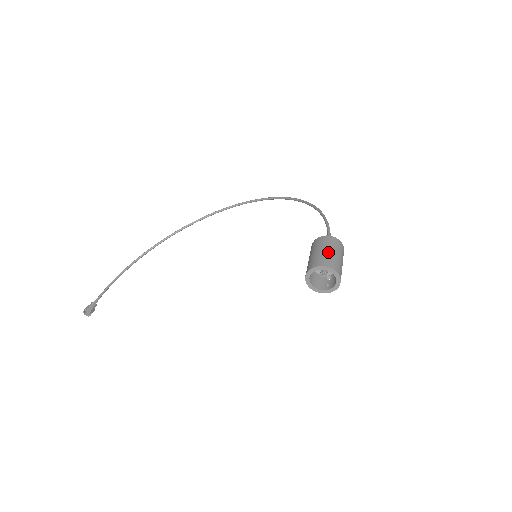
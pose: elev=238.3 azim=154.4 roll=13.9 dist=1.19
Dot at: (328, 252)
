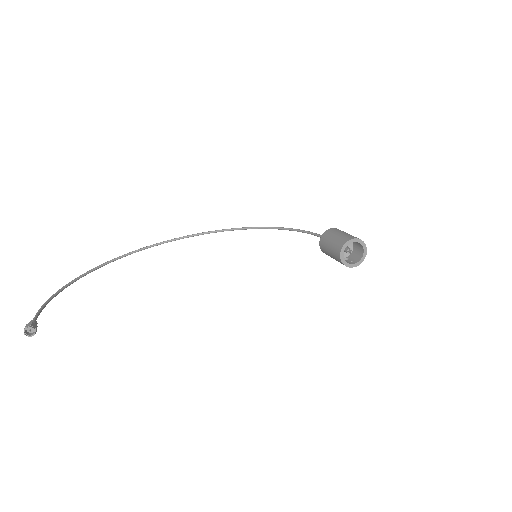
Dot at: (349, 234)
